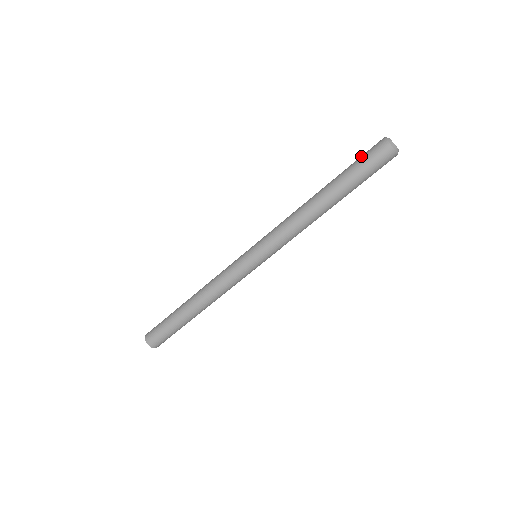
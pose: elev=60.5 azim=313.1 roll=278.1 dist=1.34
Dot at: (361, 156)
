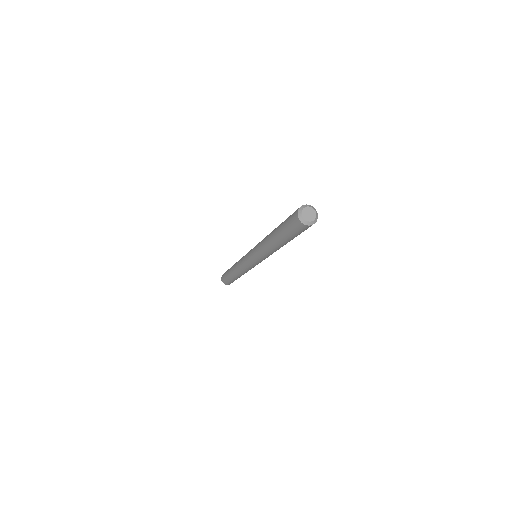
Dot at: occluded
